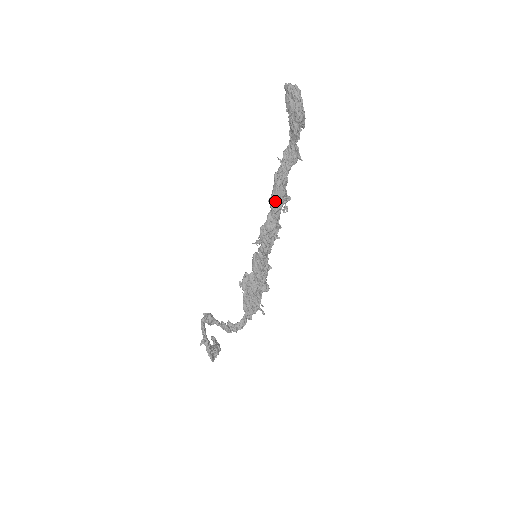
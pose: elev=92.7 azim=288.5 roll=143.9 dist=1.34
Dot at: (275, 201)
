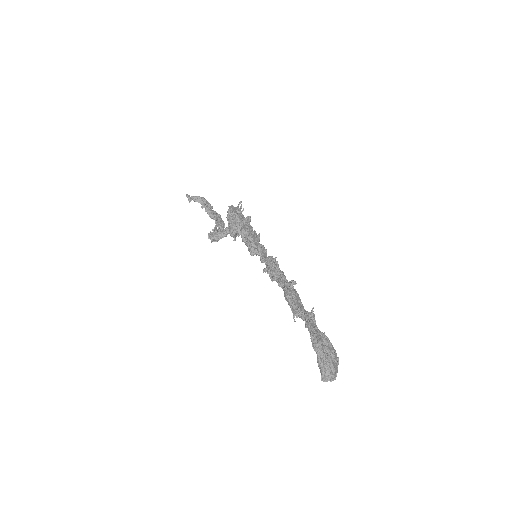
Dot at: occluded
